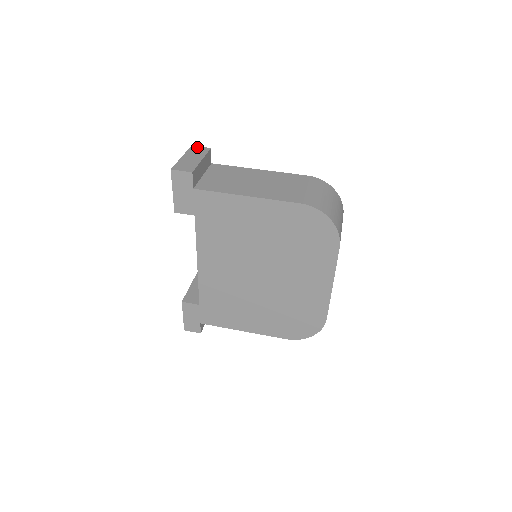
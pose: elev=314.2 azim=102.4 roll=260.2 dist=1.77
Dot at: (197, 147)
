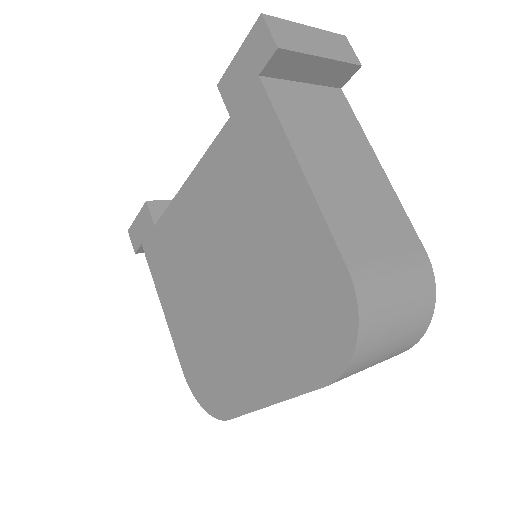
Dot at: (348, 44)
